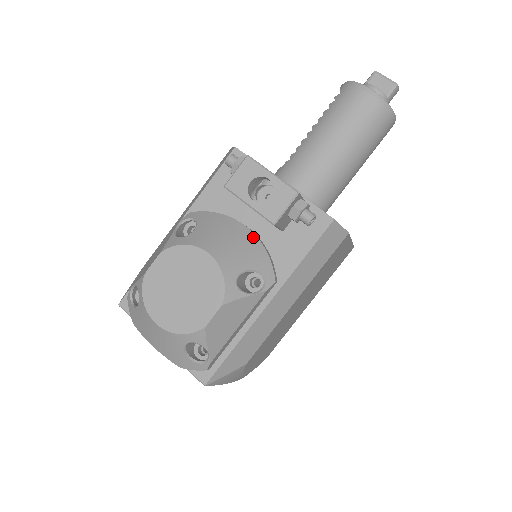
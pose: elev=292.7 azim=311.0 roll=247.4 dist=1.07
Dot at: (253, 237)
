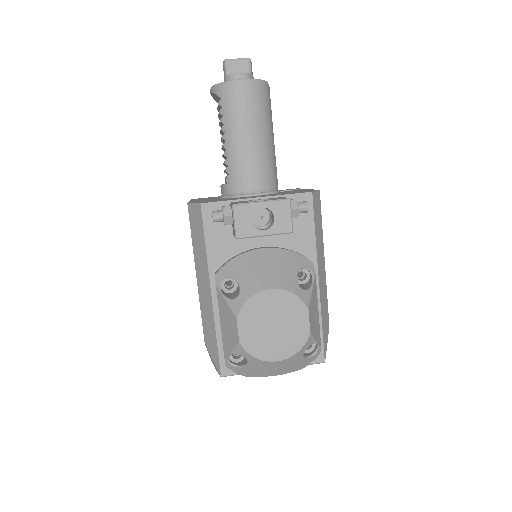
Dot at: (275, 251)
